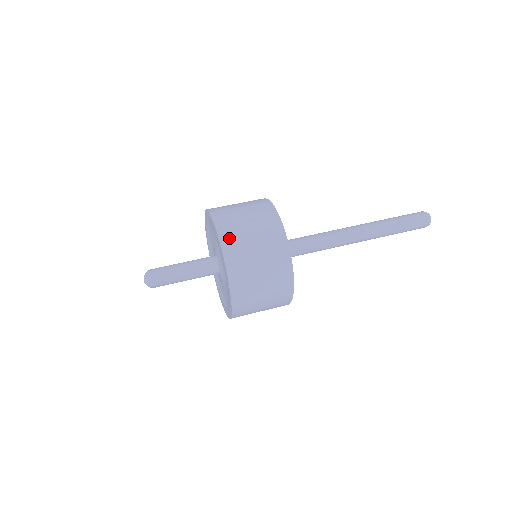
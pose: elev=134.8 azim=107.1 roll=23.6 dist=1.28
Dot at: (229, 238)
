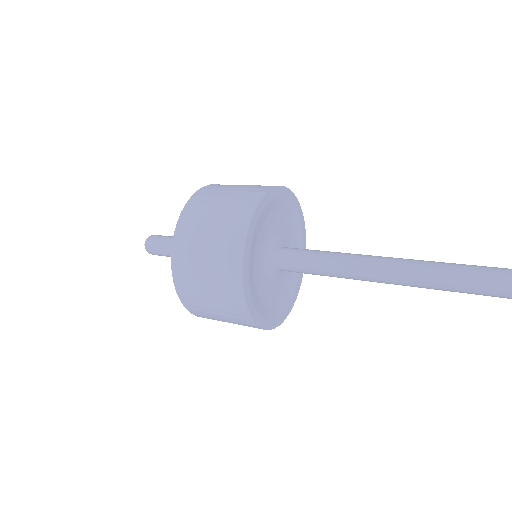
Dot at: (181, 253)
